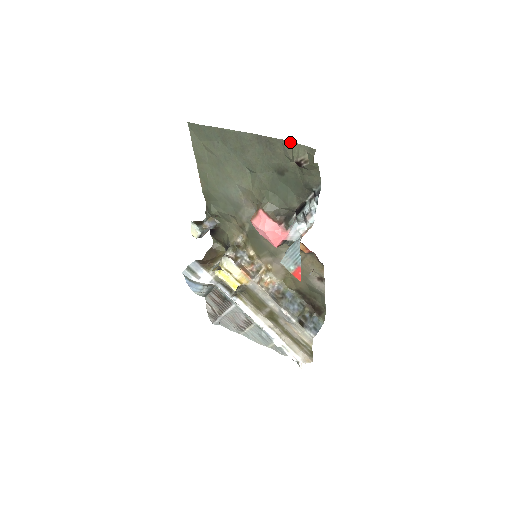
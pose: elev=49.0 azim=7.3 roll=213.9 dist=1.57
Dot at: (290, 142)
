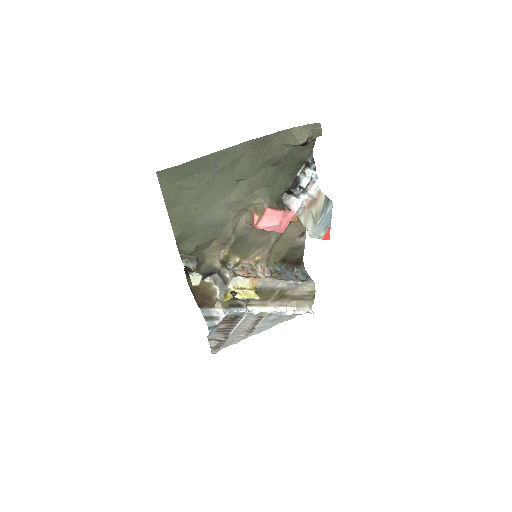
Dot at: (289, 129)
